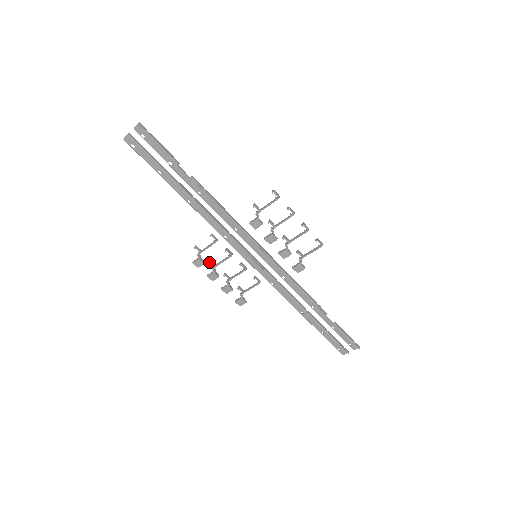
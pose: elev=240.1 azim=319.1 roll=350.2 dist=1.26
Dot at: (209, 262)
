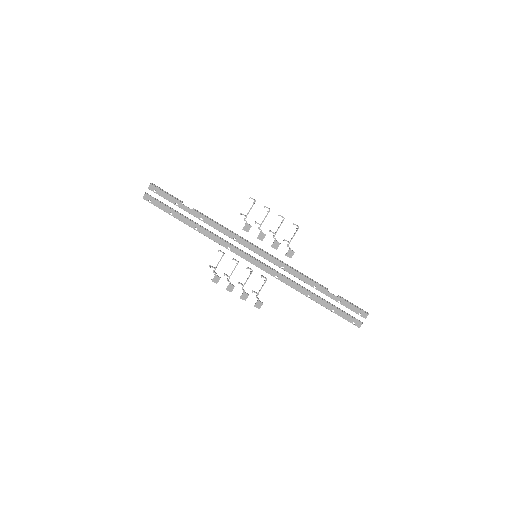
Dot at: occluded
